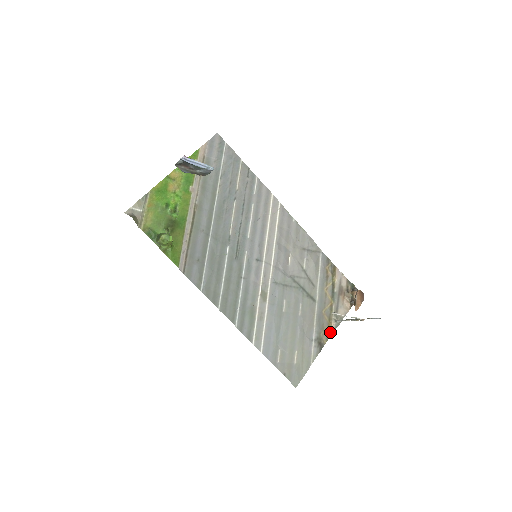
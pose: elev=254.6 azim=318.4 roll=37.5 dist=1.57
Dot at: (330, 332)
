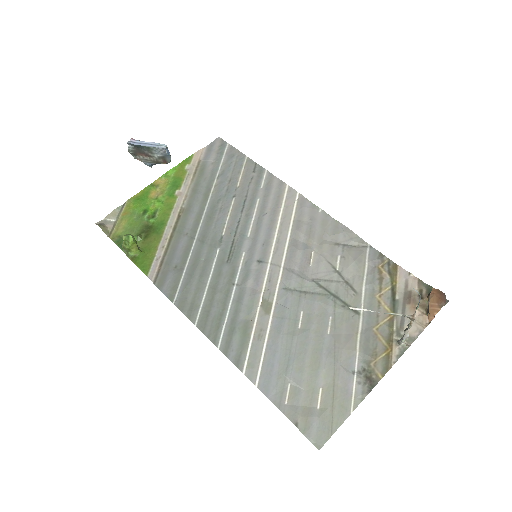
Dot at: (389, 361)
